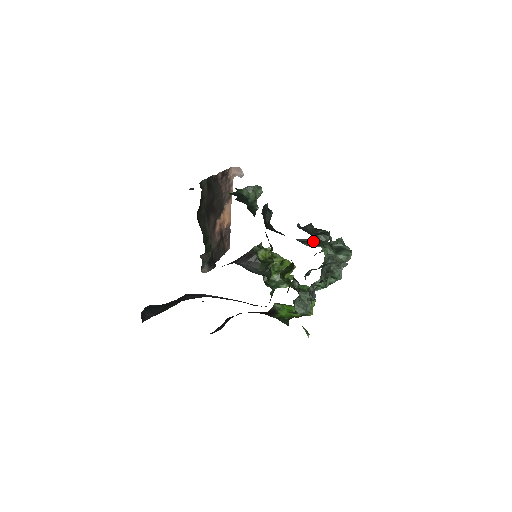
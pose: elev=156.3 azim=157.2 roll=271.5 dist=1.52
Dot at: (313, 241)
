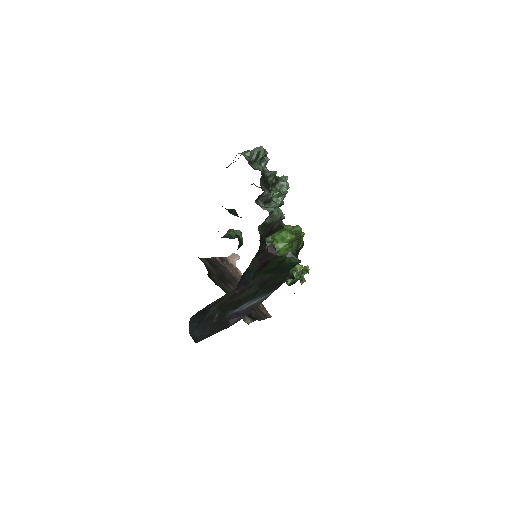
Dot at: occluded
